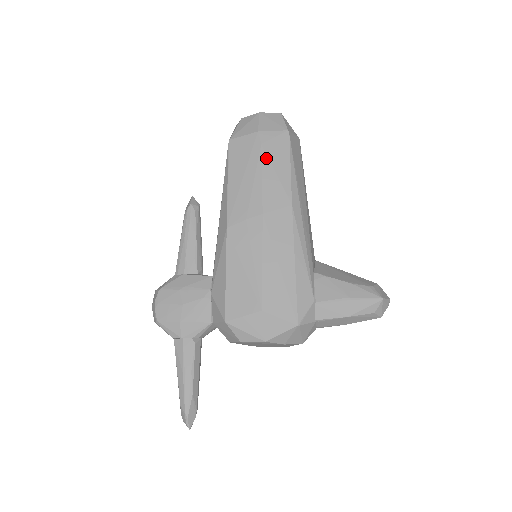
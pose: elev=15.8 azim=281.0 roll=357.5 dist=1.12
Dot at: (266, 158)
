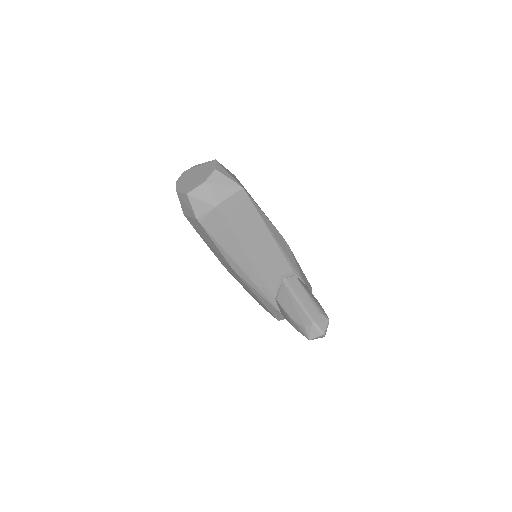
Dot at: (201, 236)
